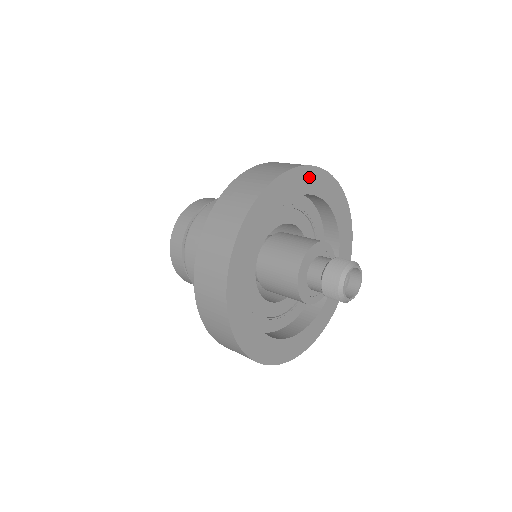
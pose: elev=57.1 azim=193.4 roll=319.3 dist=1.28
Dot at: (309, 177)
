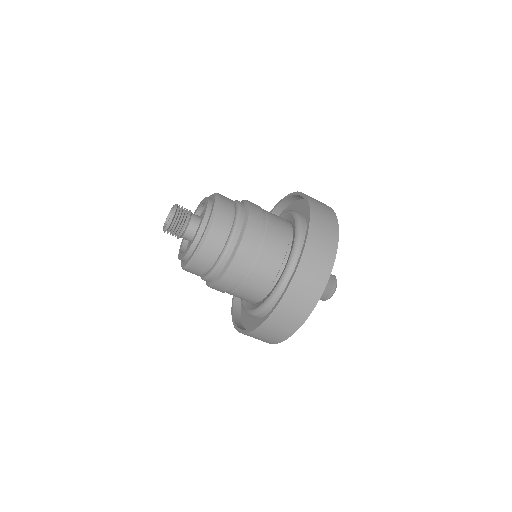
Dot at: occluded
